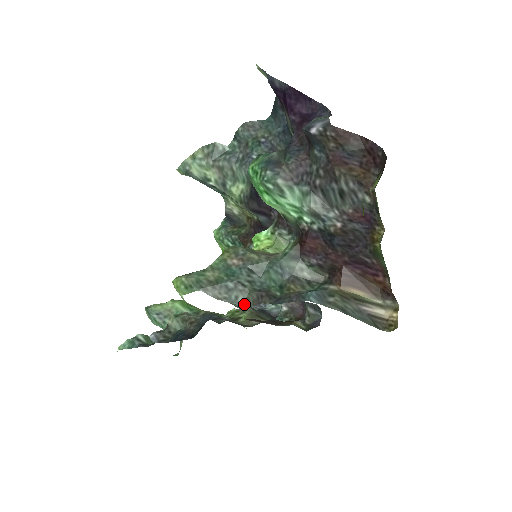
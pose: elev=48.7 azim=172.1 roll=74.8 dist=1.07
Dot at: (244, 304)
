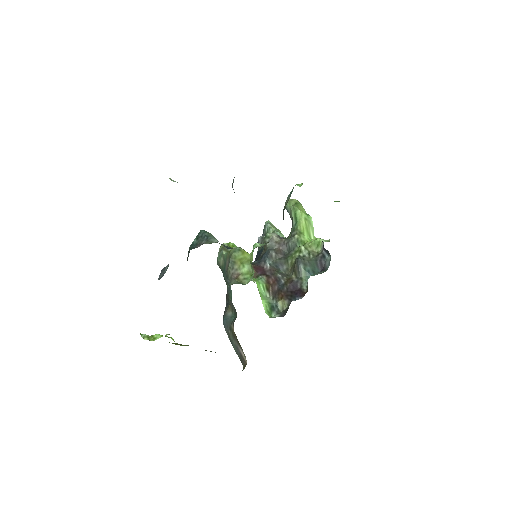
Dot at: occluded
